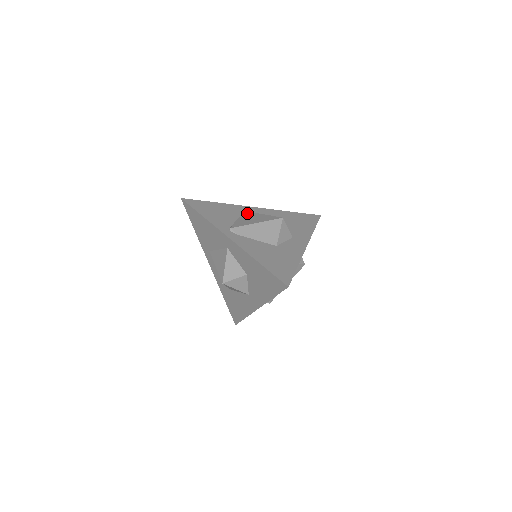
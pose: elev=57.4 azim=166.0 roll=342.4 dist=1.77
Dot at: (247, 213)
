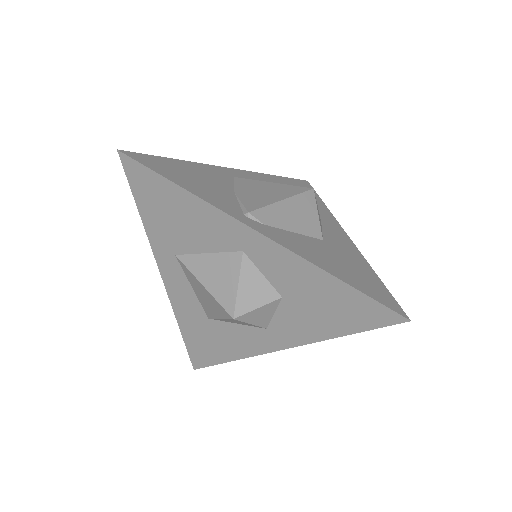
Dot at: (238, 180)
